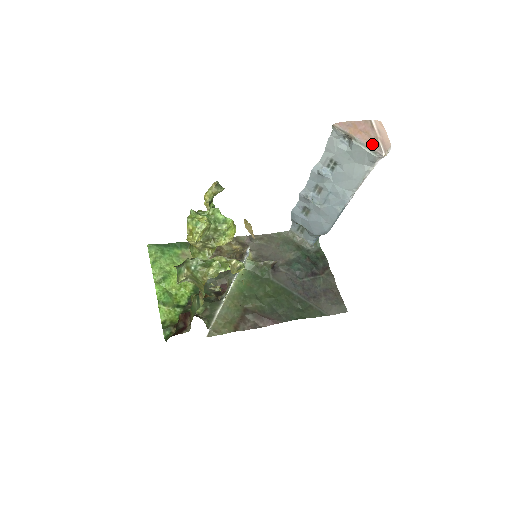
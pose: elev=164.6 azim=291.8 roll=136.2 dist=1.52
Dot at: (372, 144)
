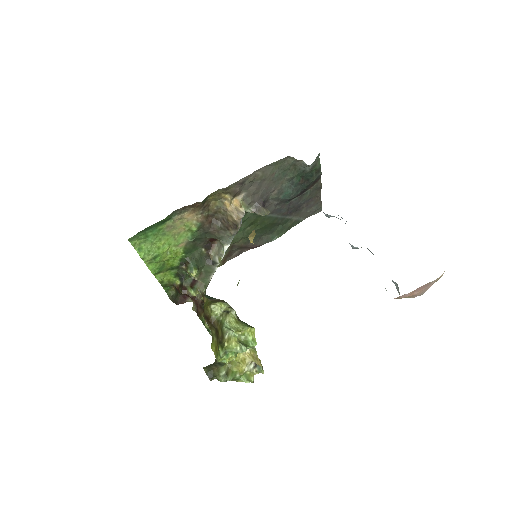
Dot at: occluded
